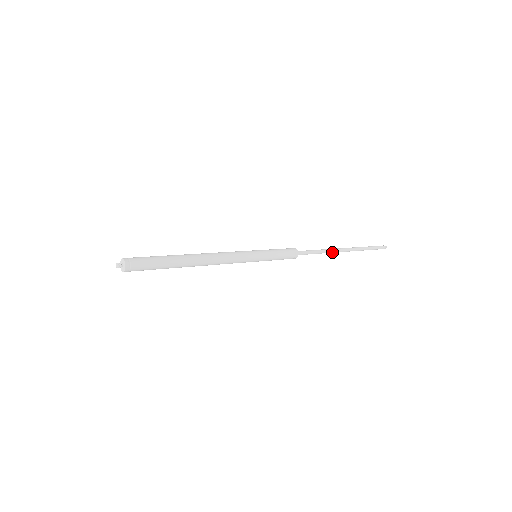
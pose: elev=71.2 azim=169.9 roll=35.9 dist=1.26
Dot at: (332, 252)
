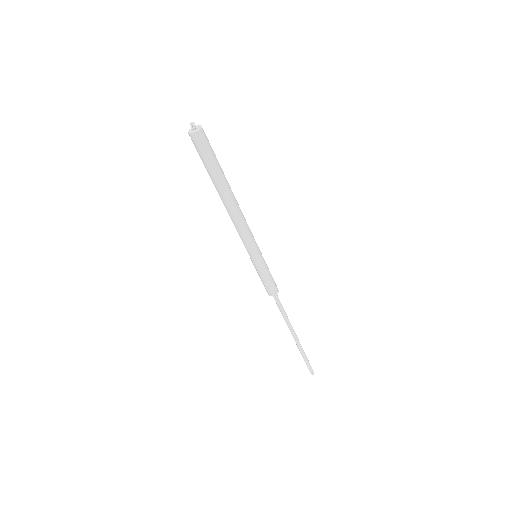
Dot at: (289, 326)
